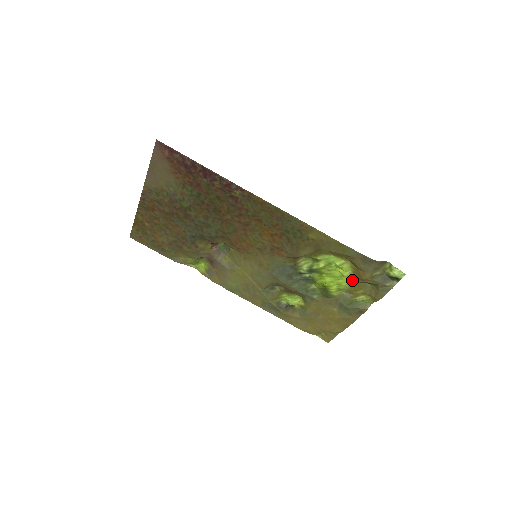
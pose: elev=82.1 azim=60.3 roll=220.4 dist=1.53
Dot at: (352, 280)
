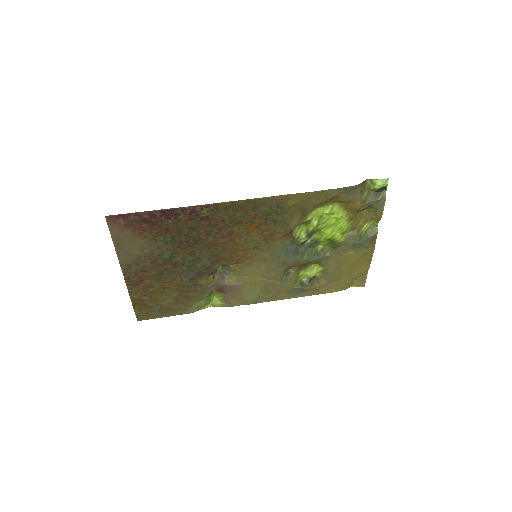
Dot at: (348, 217)
